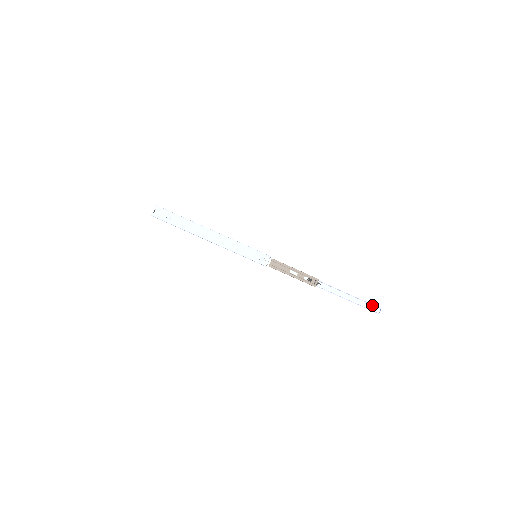
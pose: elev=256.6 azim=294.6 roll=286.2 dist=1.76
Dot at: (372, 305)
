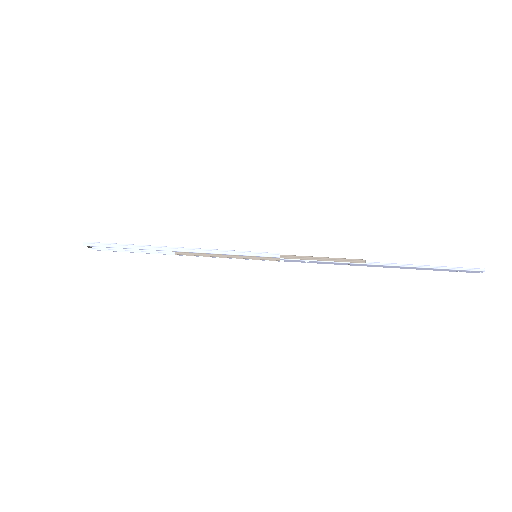
Dot at: occluded
